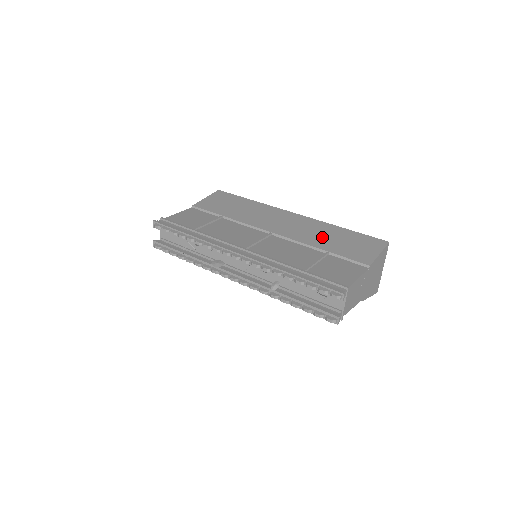
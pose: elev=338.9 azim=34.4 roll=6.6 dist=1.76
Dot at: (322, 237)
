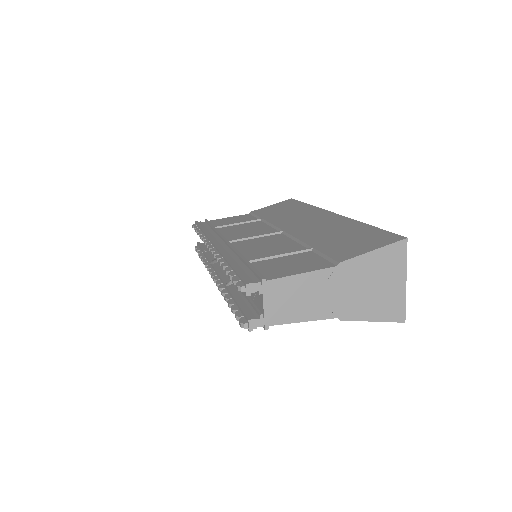
Dot at: (327, 233)
